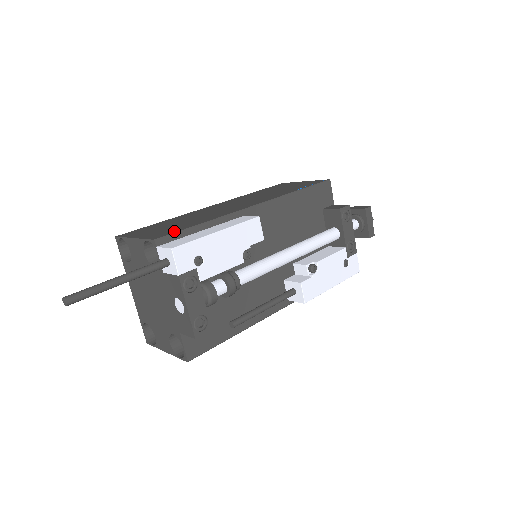
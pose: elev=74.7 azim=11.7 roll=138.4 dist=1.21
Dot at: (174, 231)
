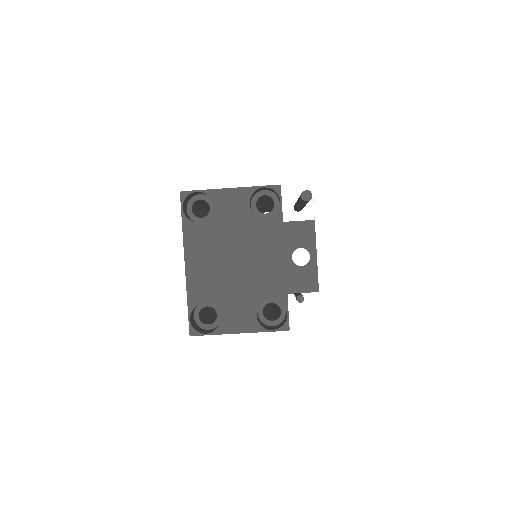
Dot at: occluded
